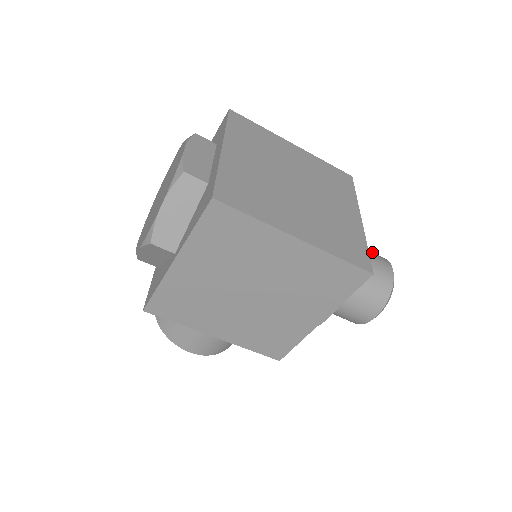
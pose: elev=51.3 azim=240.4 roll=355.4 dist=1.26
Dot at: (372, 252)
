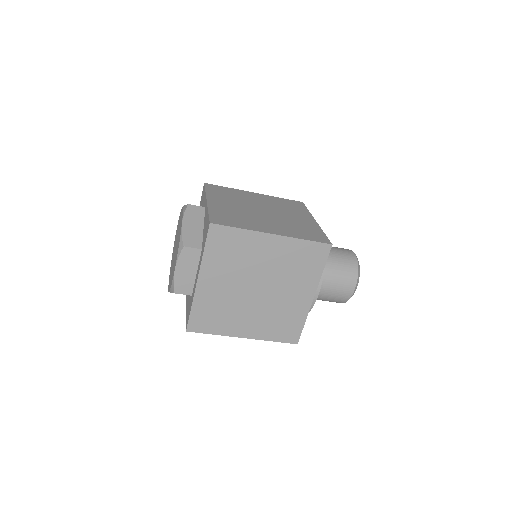
Dot at: (345, 273)
